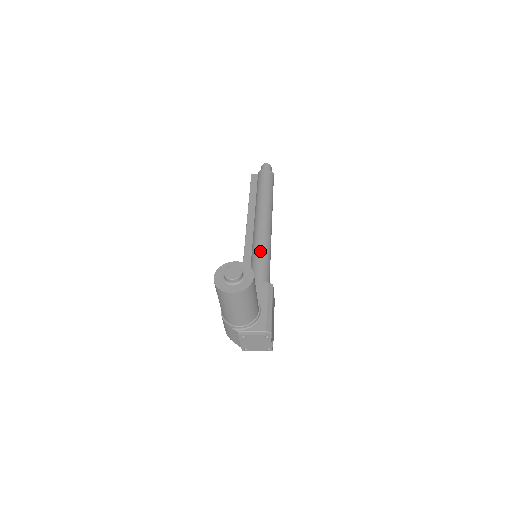
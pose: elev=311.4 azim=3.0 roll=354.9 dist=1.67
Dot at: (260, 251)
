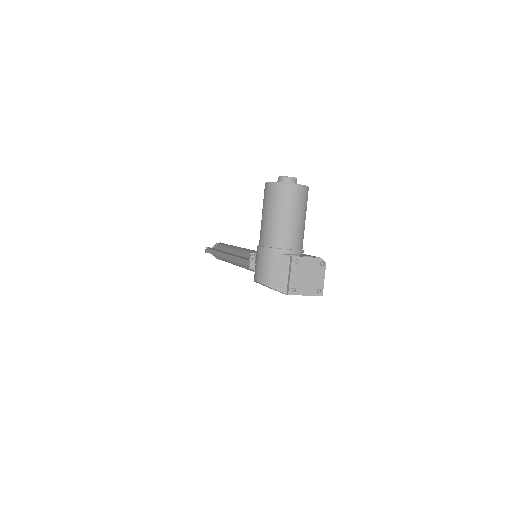
Dot at: occluded
